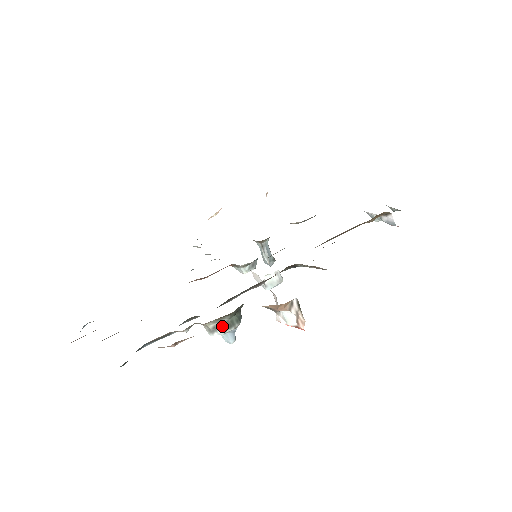
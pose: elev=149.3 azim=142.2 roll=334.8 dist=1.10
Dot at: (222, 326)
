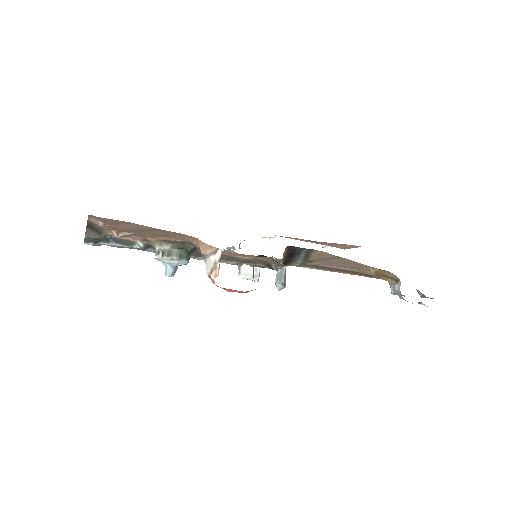
Dot at: (164, 252)
